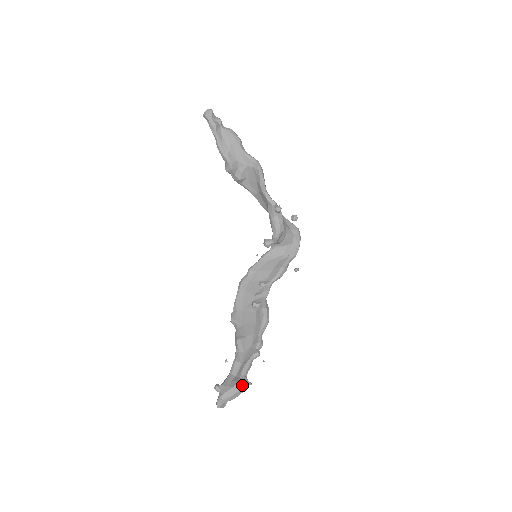
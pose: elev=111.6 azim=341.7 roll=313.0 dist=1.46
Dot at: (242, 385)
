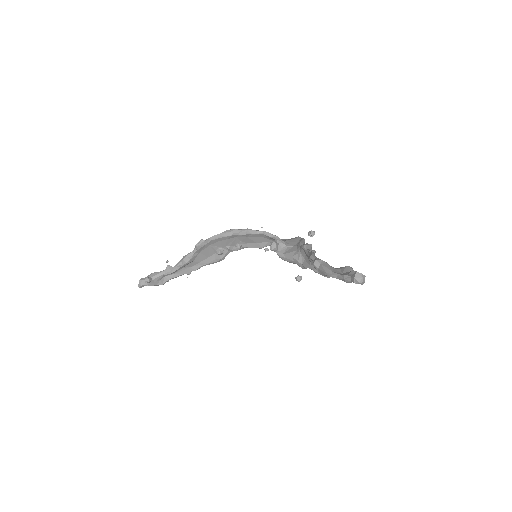
Dot at: occluded
